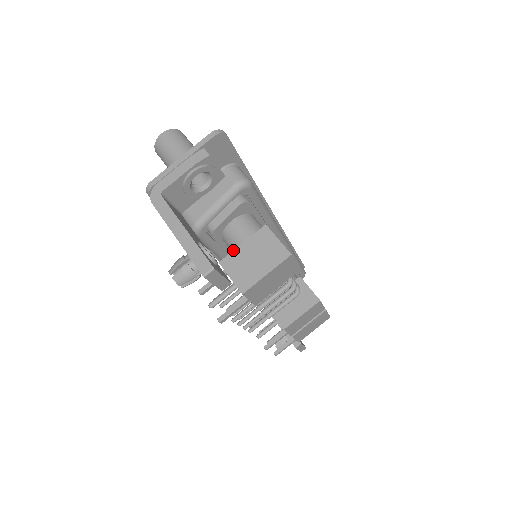
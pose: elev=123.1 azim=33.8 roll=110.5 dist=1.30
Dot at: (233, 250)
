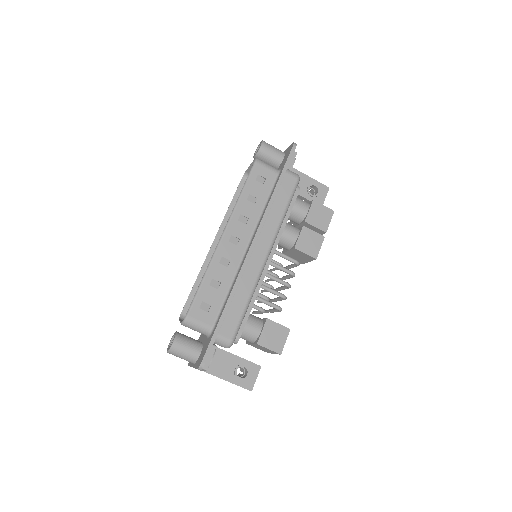
Dot at: occluded
